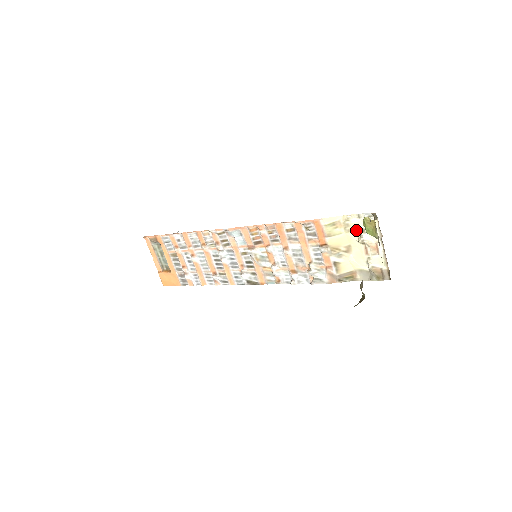
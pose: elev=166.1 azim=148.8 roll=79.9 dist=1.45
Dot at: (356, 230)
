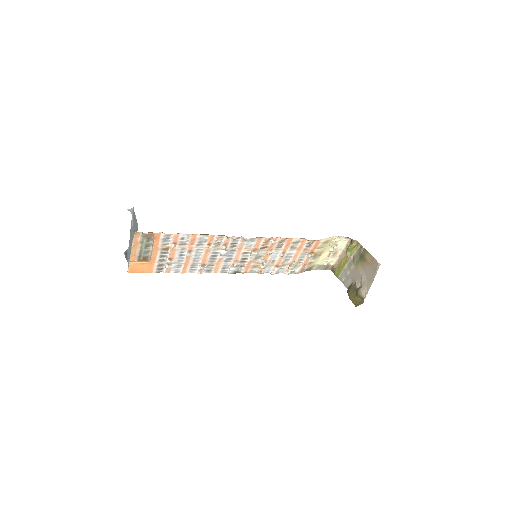
Dot at: (333, 244)
